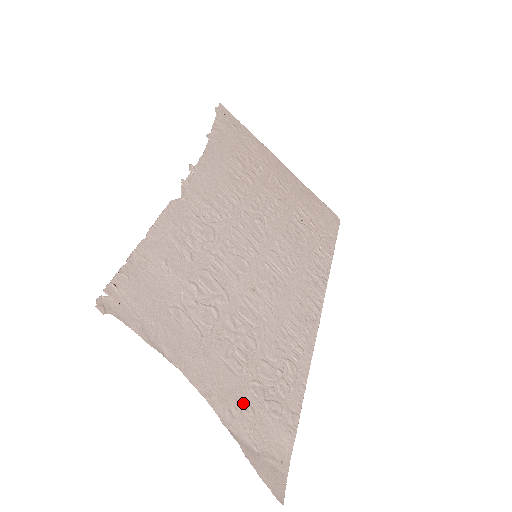
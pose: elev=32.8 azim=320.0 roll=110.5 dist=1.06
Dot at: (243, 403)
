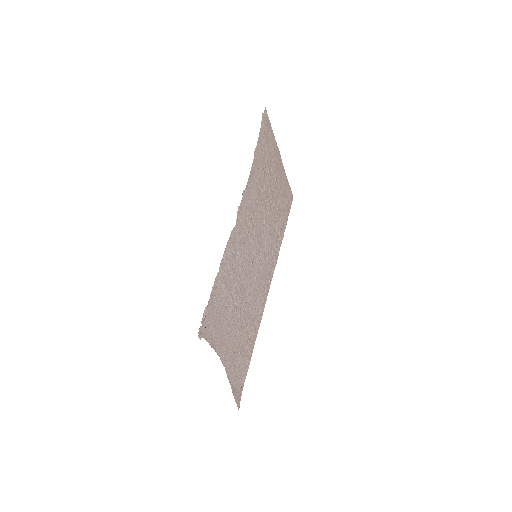
Dot at: (236, 363)
